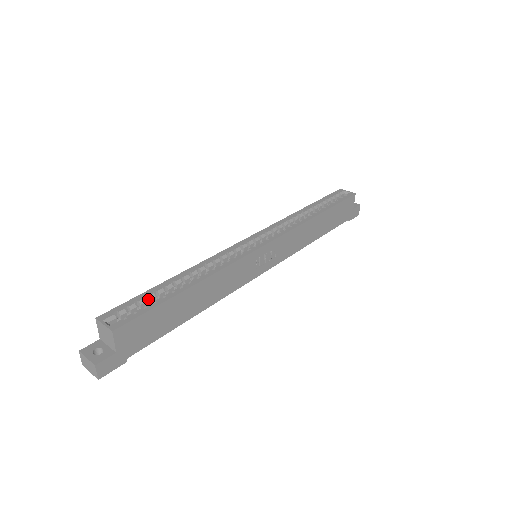
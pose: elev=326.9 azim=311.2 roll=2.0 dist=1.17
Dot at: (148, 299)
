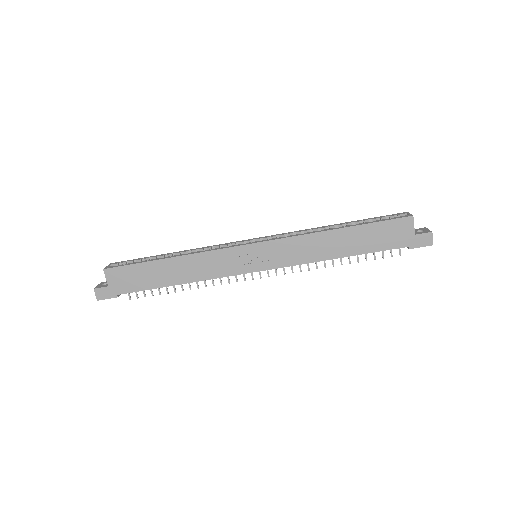
Dot at: occluded
